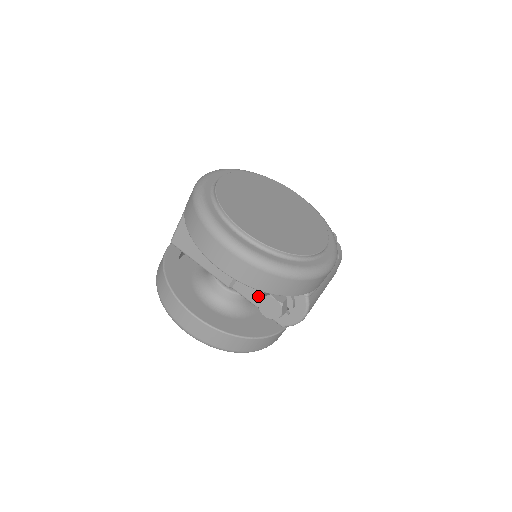
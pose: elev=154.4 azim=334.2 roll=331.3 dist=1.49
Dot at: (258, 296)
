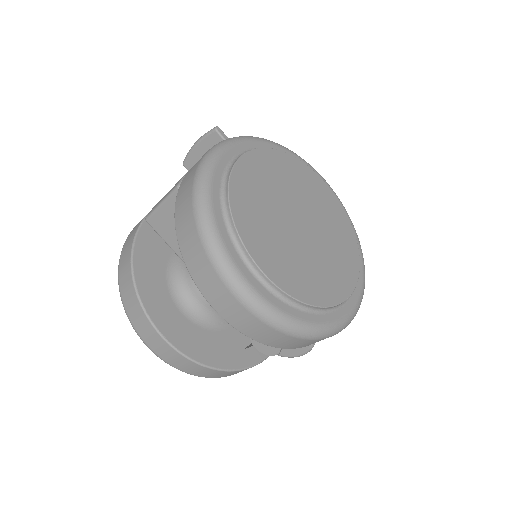
Dot at: occluded
